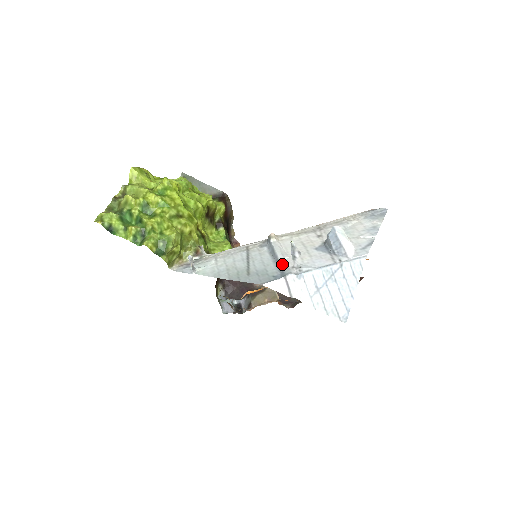
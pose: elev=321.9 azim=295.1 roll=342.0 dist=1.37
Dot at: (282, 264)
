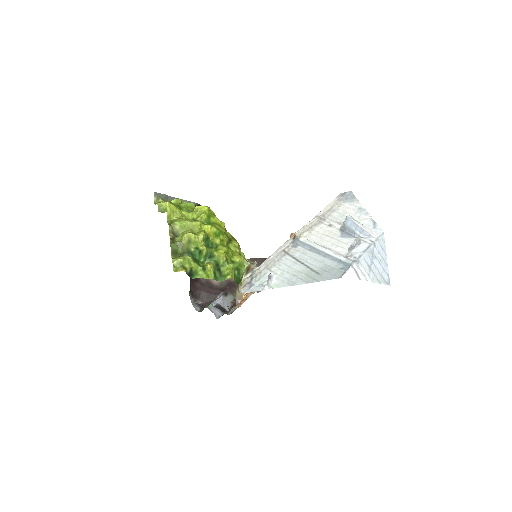
Dot at: (337, 257)
